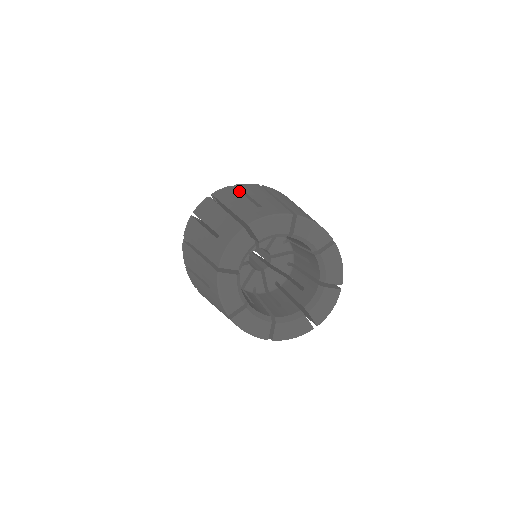
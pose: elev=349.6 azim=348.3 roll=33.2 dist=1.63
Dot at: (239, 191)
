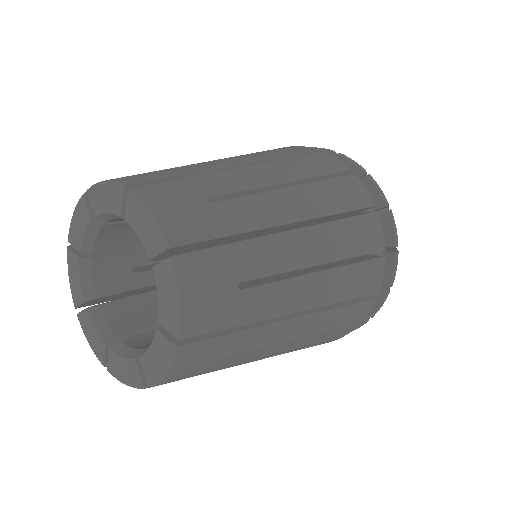
Dot at: occluded
